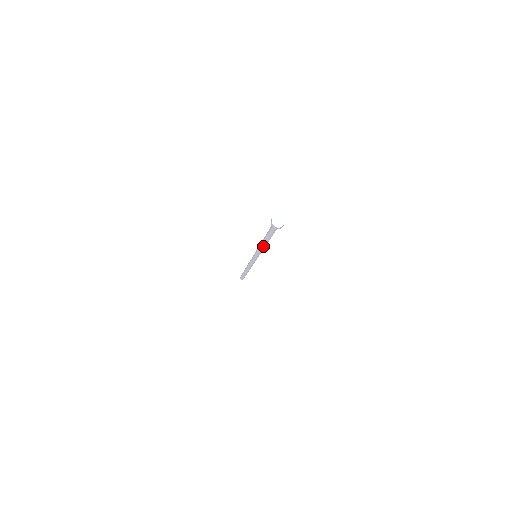
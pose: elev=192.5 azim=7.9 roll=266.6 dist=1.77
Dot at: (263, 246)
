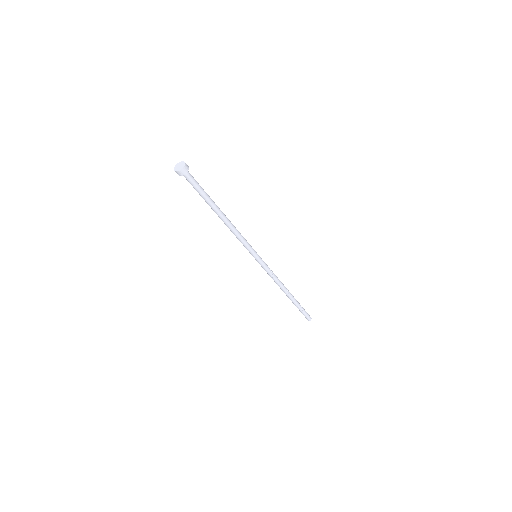
Dot at: (226, 225)
